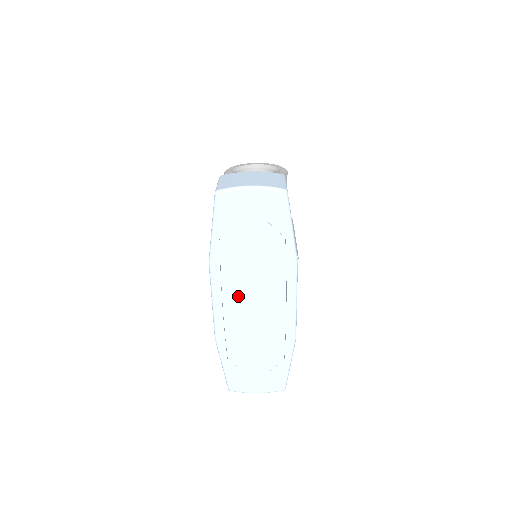
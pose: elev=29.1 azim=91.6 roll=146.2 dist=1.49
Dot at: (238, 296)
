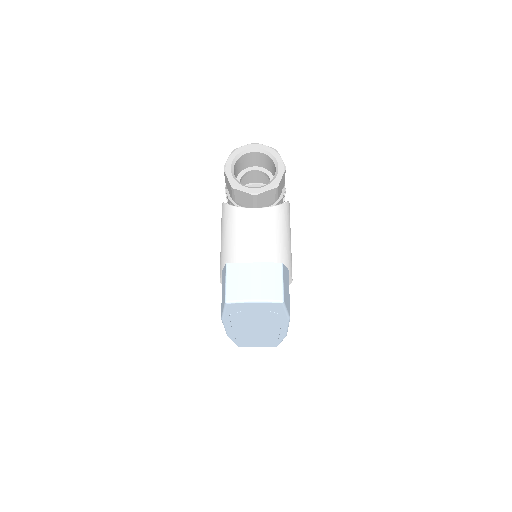
Dot at: (244, 328)
